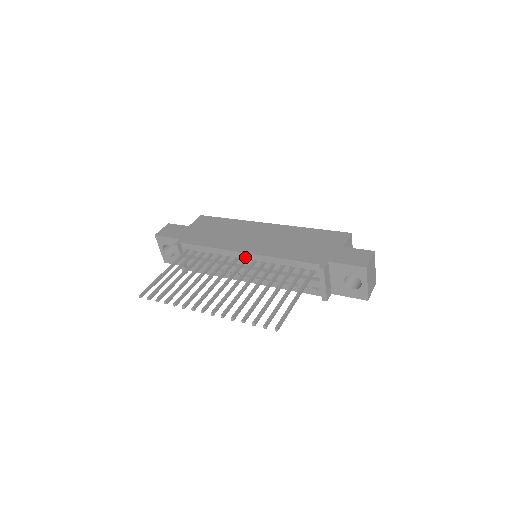
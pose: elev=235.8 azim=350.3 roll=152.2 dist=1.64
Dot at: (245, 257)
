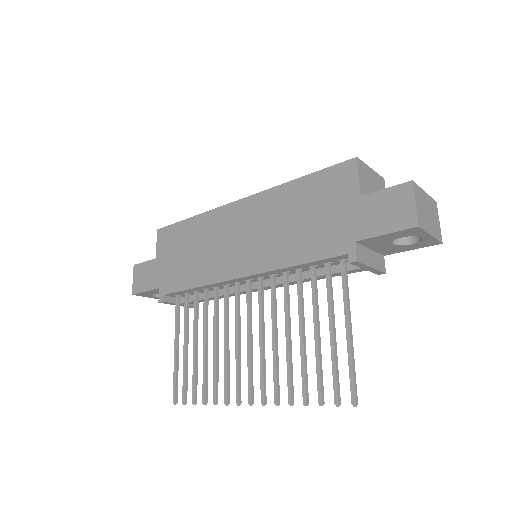
Dot at: (245, 279)
